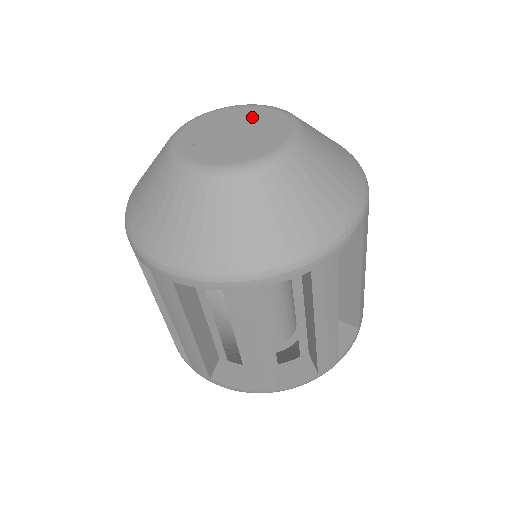
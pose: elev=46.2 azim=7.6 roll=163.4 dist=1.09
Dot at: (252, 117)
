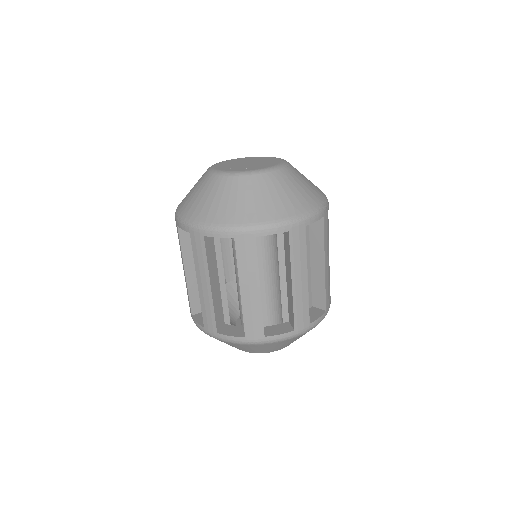
Dot at: (266, 160)
